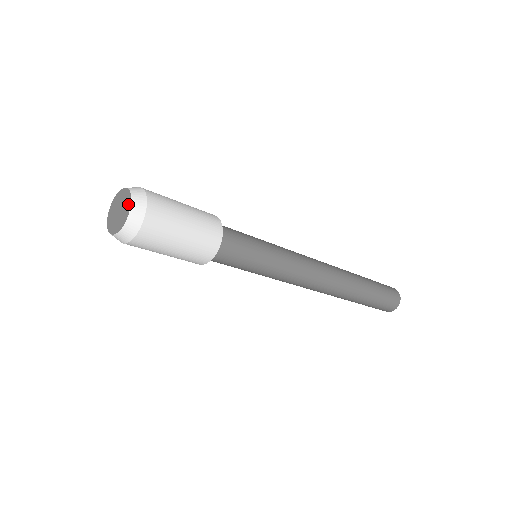
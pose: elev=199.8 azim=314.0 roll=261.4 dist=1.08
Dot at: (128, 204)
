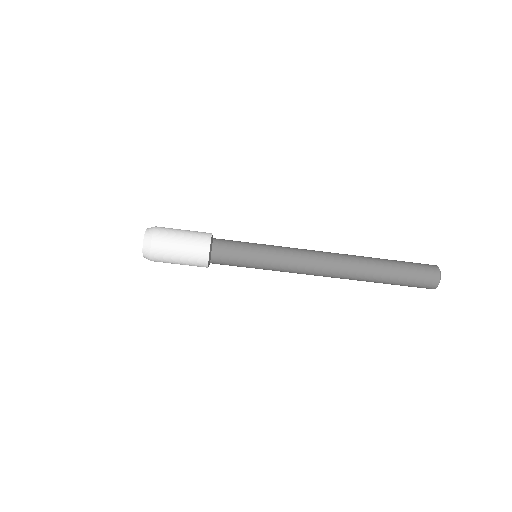
Dot at: (144, 240)
